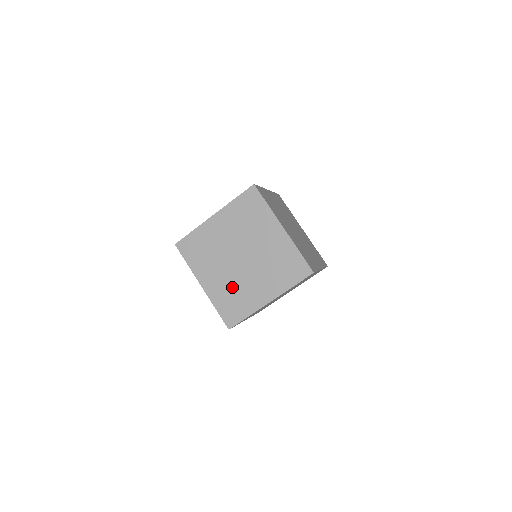
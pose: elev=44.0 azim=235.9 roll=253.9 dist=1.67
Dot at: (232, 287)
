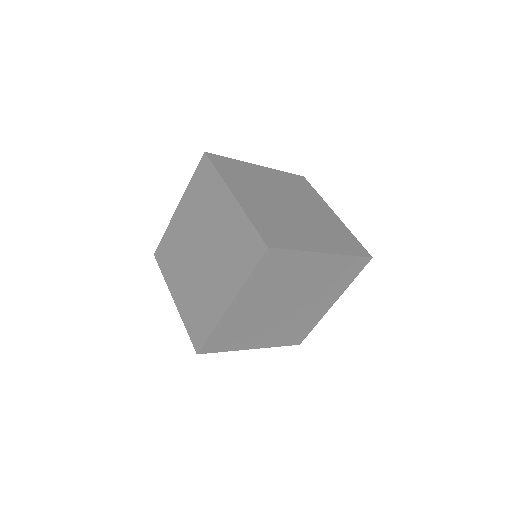
Dot at: (276, 217)
